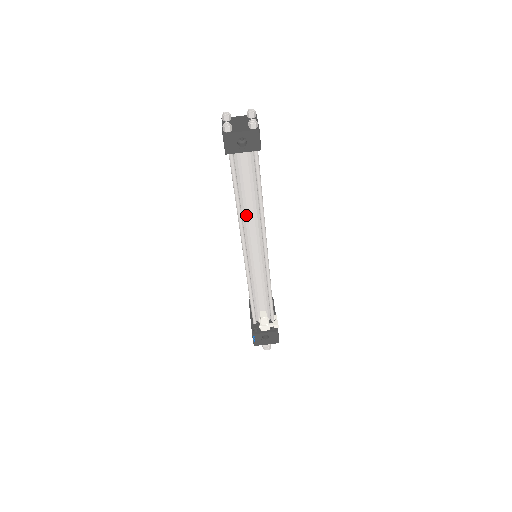
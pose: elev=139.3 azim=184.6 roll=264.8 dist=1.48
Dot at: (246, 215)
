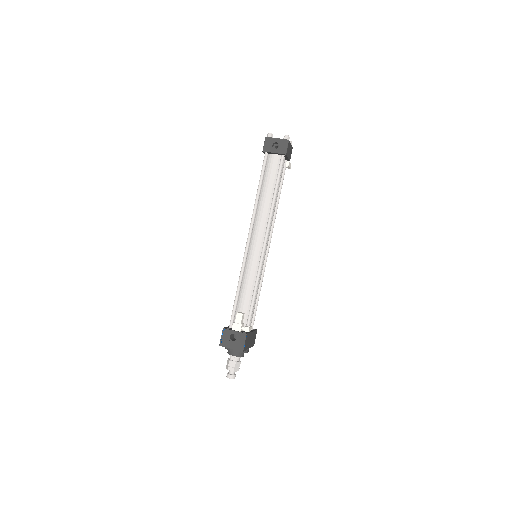
Dot at: (260, 206)
